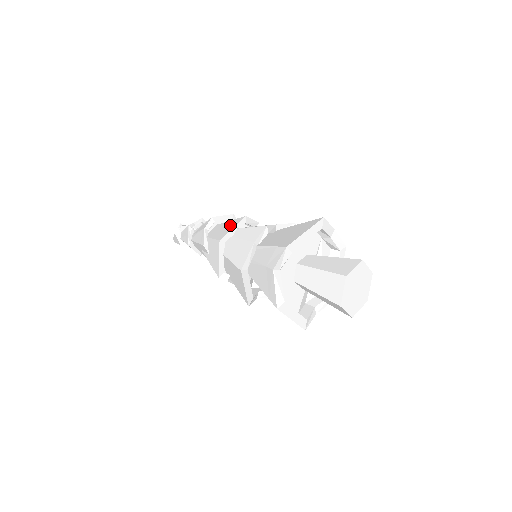
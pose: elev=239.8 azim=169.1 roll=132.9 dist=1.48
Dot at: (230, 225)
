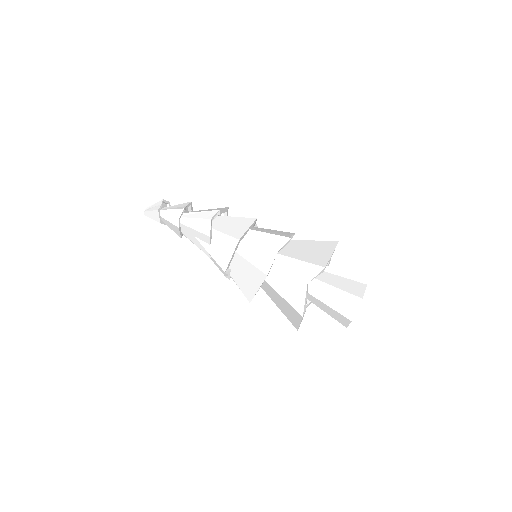
Dot at: (241, 223)
